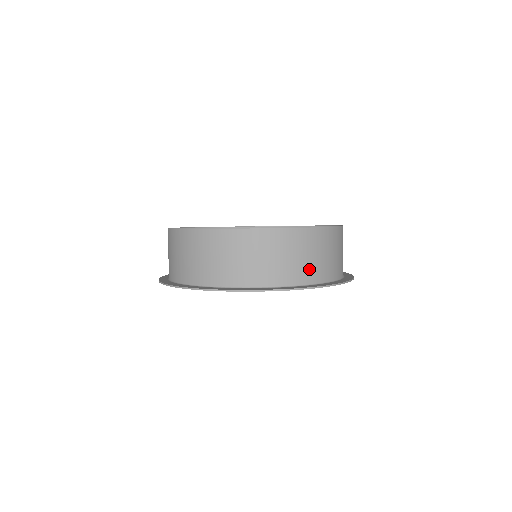
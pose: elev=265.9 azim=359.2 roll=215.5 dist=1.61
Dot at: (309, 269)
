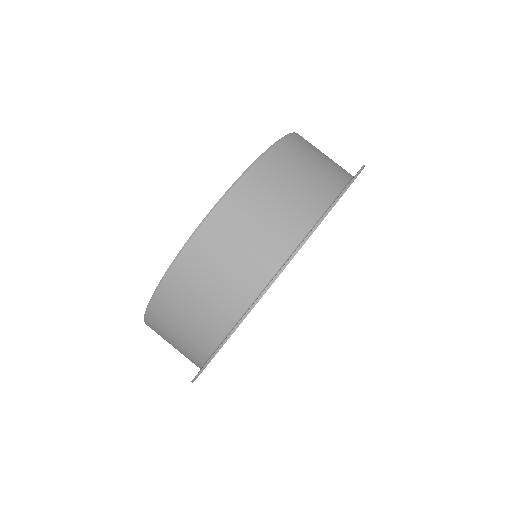
Dot at: (314, 188)
